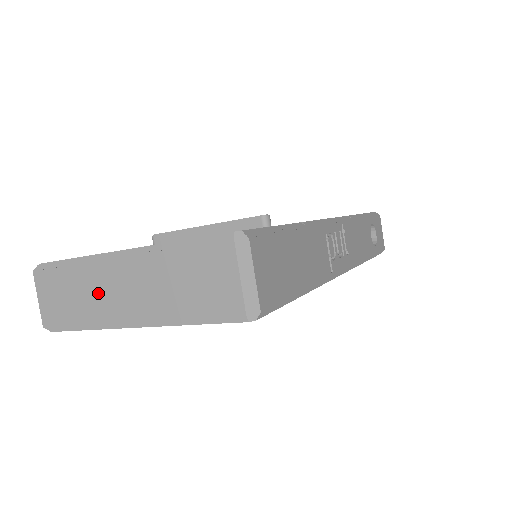
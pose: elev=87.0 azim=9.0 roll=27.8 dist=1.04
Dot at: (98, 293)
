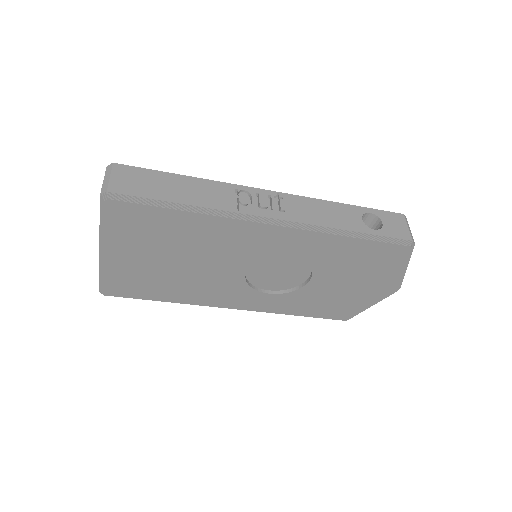
Dot at: occluded
